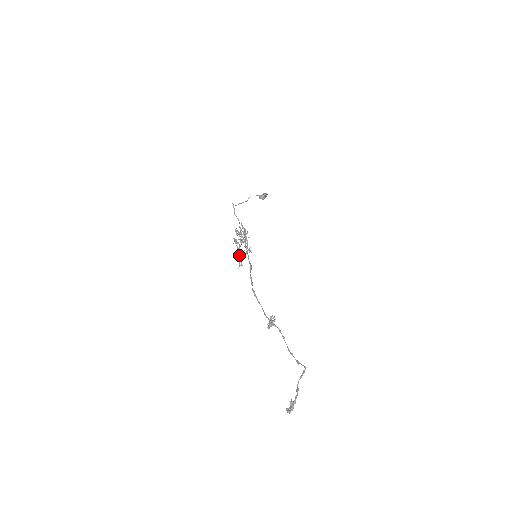
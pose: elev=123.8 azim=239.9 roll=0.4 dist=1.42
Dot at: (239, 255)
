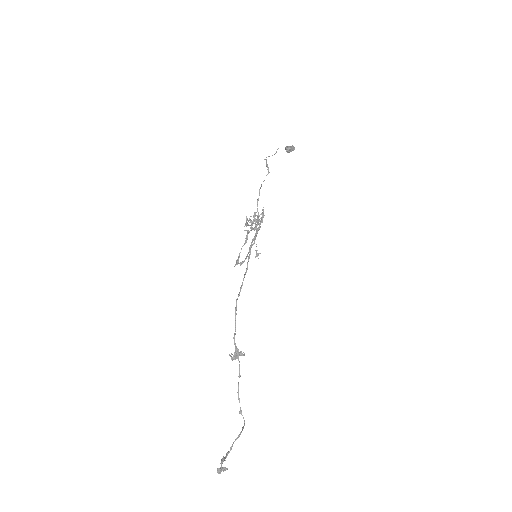
Dot at: occluded
